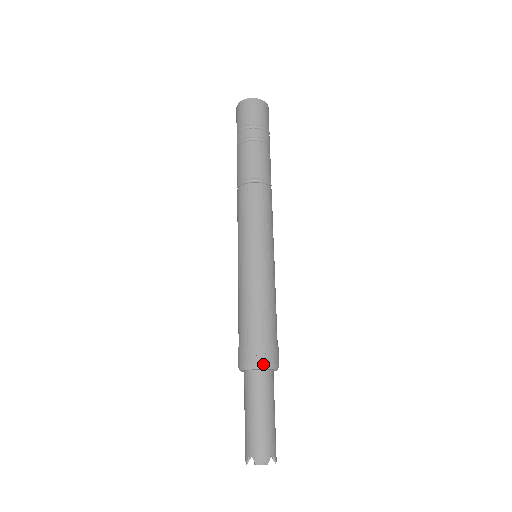
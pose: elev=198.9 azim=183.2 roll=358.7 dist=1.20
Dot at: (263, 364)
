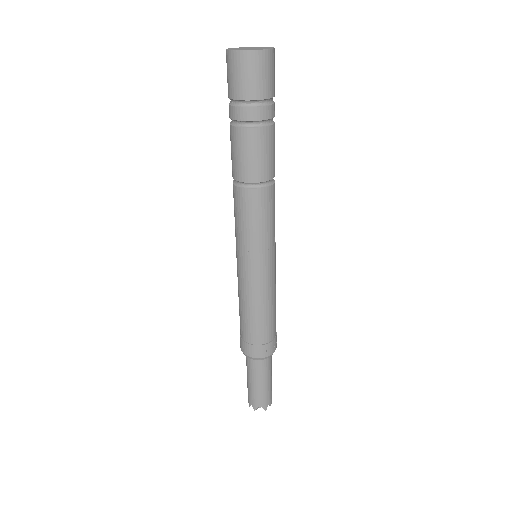
Dot at: occluded
